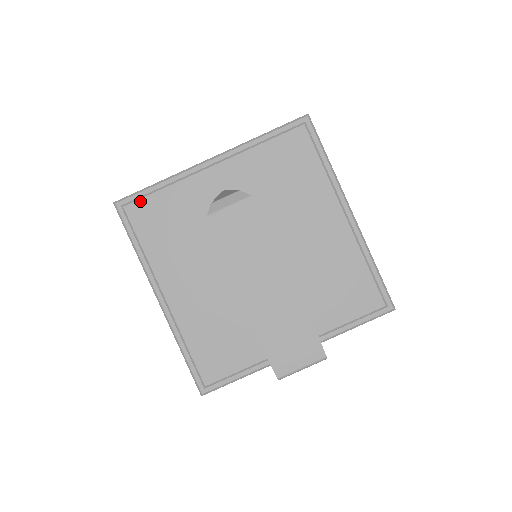
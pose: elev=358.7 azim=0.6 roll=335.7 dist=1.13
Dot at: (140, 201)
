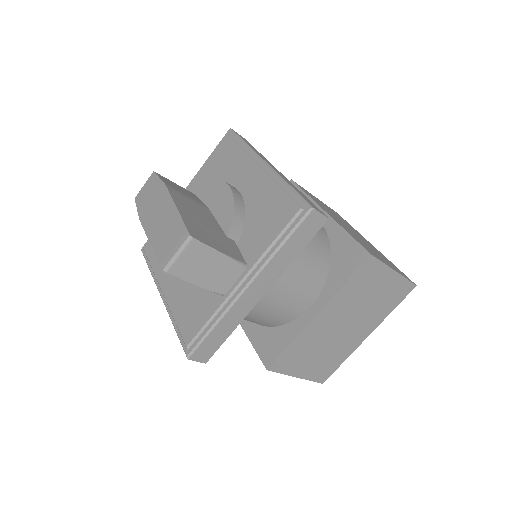
Dot at: occluded
